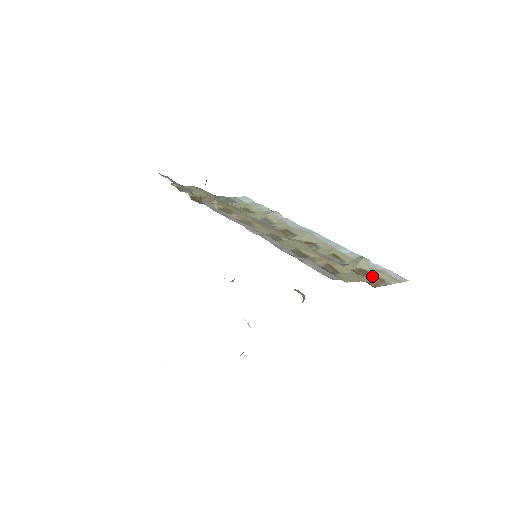
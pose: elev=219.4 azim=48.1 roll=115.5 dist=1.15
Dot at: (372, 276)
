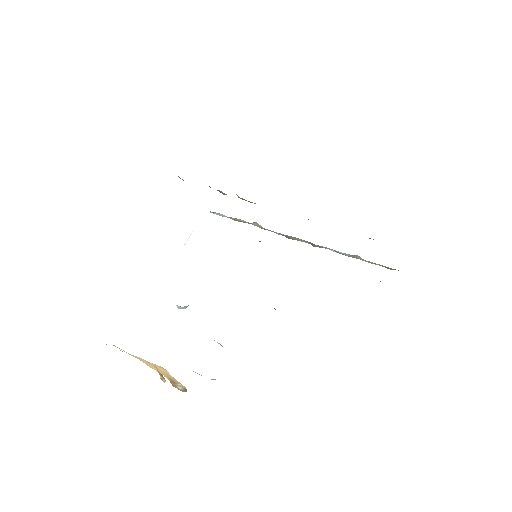
Dot at: occluded
